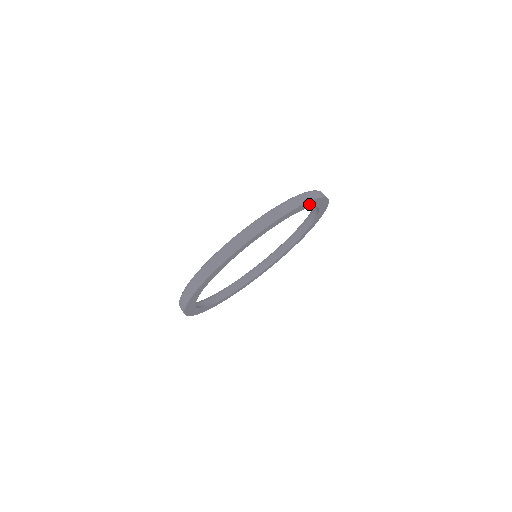
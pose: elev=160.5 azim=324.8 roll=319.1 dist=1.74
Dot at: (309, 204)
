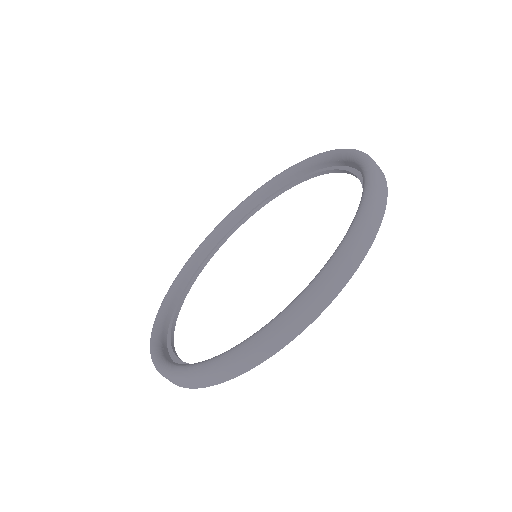
Dot at: occluded
